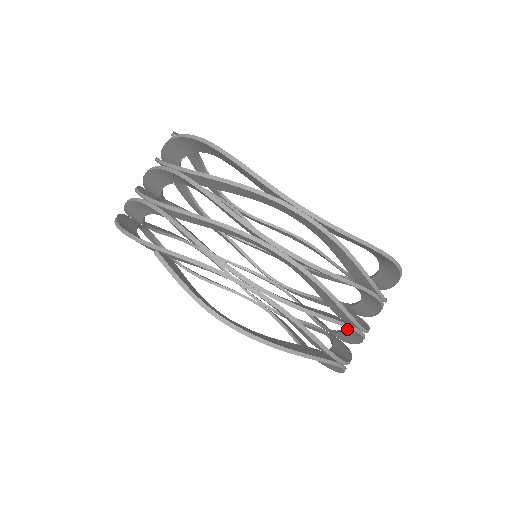
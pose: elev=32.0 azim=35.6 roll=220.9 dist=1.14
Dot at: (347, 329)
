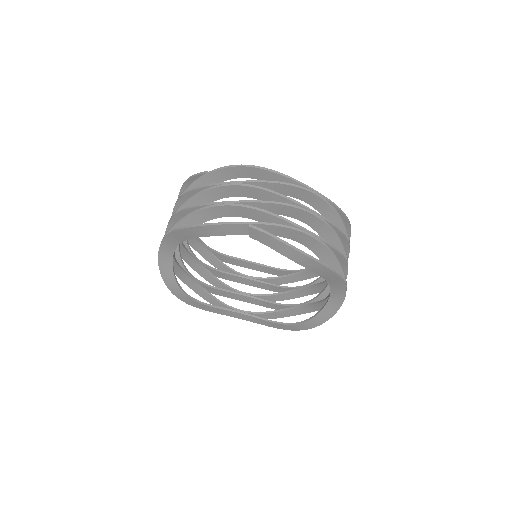
Dot at: occluded
